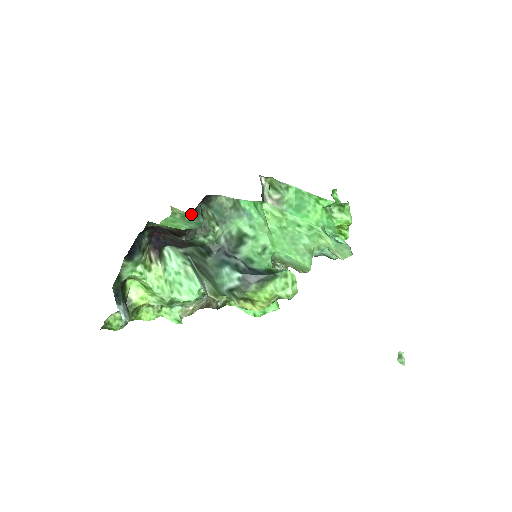
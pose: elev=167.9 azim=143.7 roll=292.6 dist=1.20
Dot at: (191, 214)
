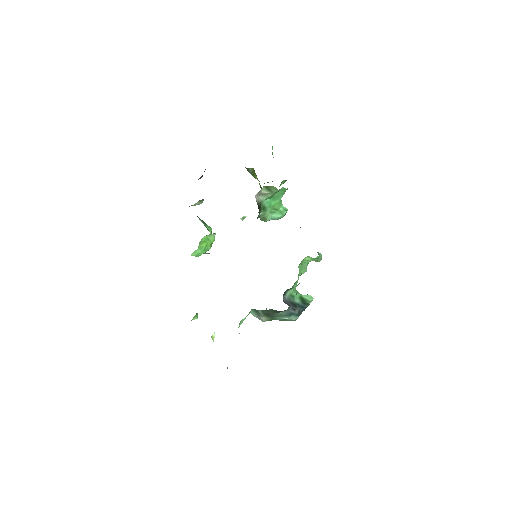
Dot at: occluded
